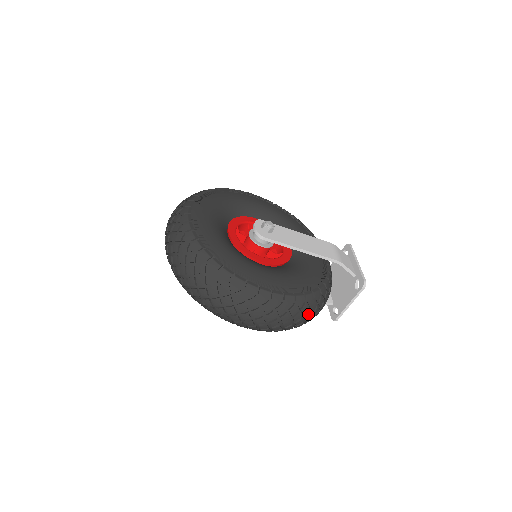
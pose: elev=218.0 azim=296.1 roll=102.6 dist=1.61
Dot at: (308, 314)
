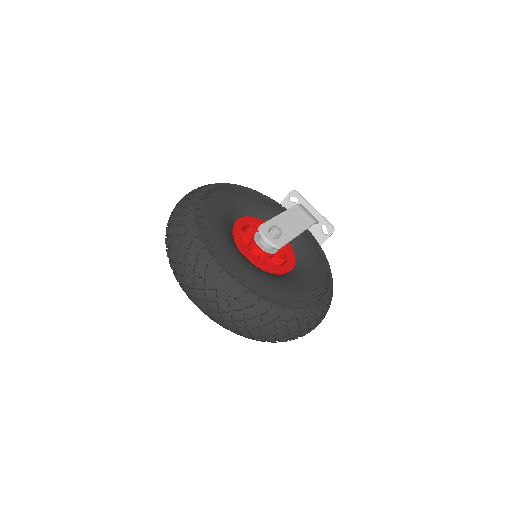
Dot at: occluded
